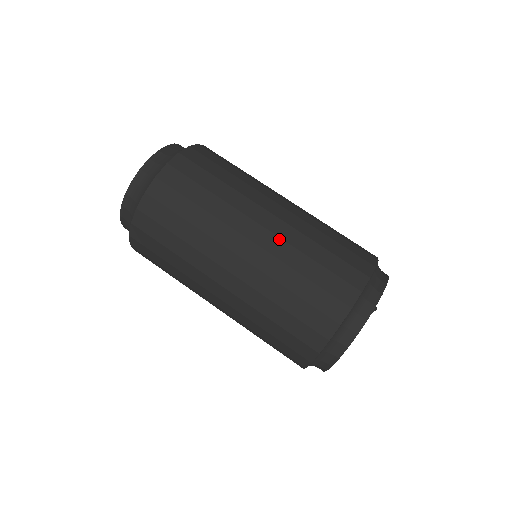
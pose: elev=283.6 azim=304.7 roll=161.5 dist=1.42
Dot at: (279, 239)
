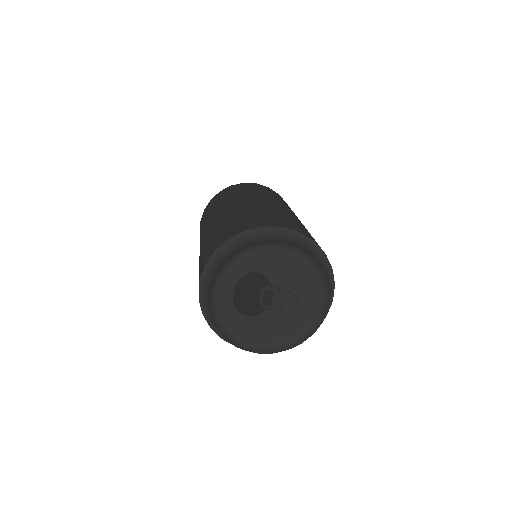
Dot at: (296, 217)
